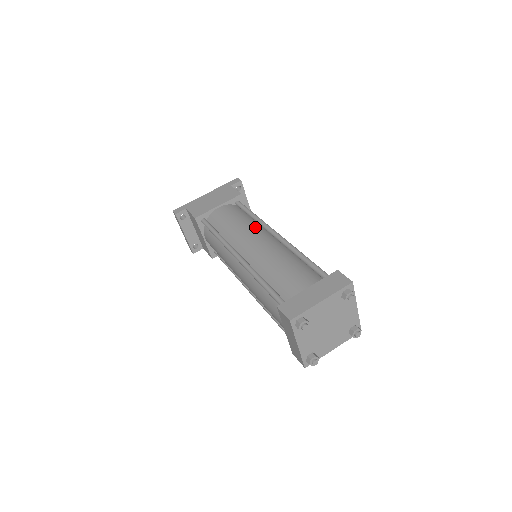
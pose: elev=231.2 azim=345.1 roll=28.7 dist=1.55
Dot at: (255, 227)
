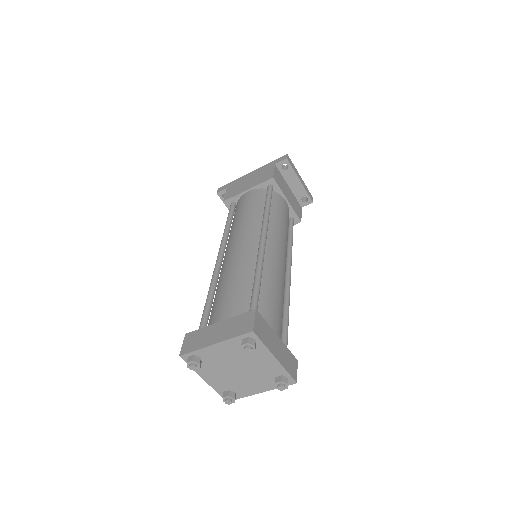
Dot at: (253, 224)
